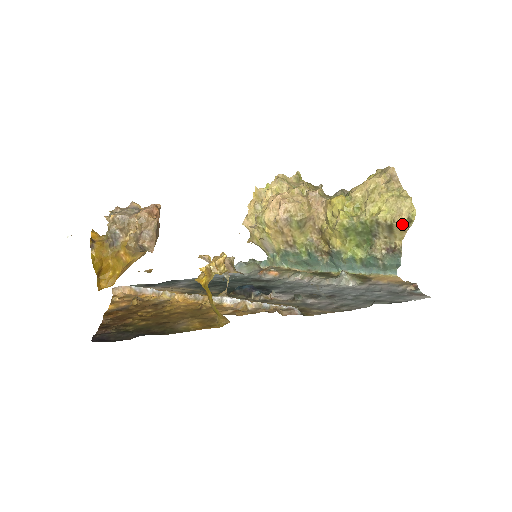
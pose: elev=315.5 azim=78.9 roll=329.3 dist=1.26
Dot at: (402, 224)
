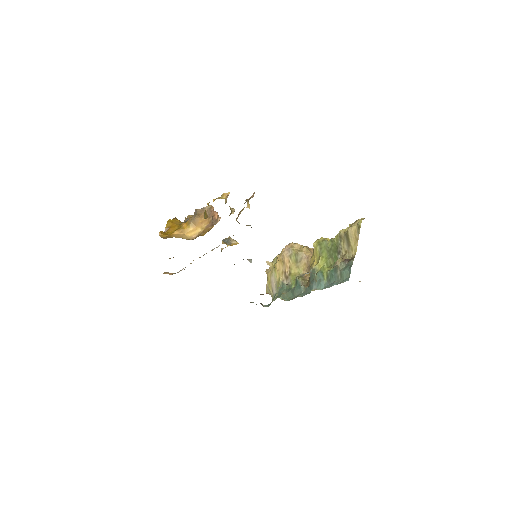
Dot at: (354, 231)
